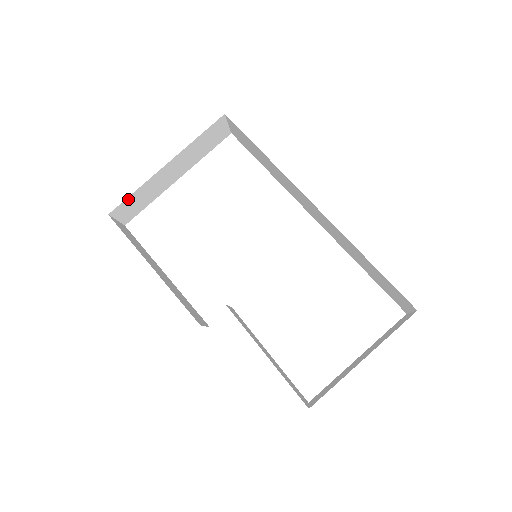
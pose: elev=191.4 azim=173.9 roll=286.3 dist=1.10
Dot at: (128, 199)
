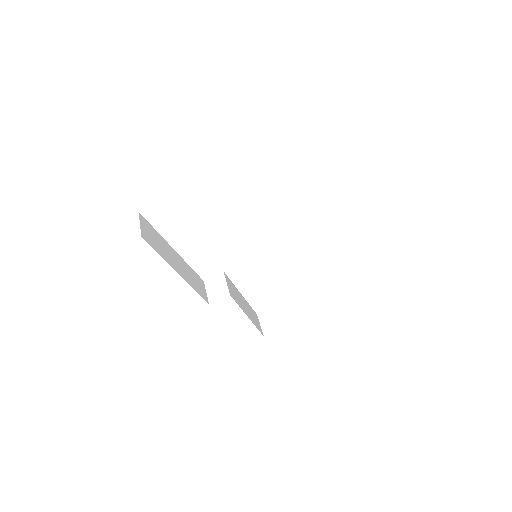
Dot at: occluded
